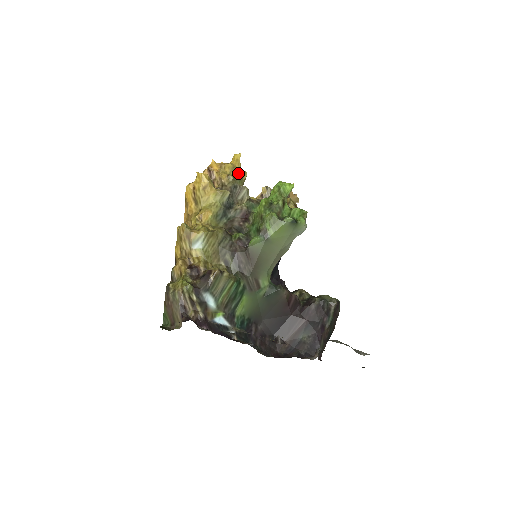
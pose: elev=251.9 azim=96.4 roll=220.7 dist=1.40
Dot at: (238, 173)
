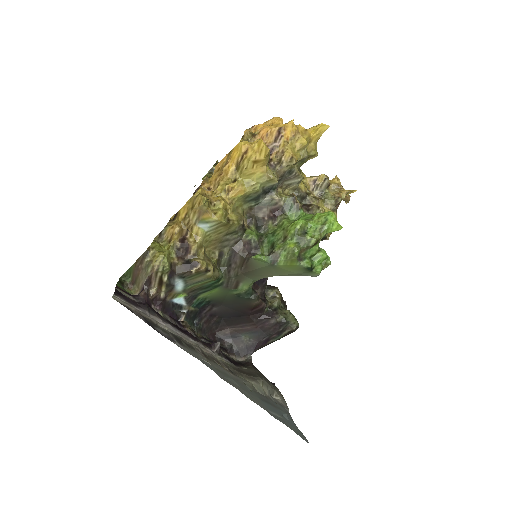
Dot at: (306, 156)
